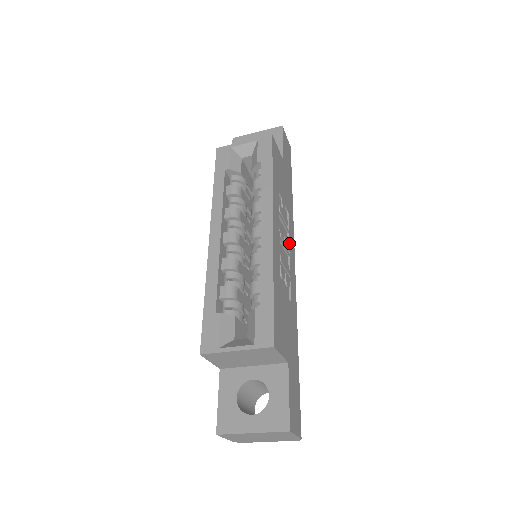
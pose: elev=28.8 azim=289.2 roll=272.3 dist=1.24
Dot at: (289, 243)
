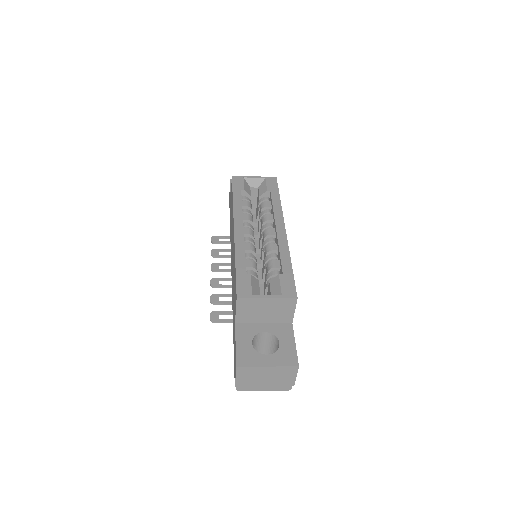
Dot at: occluded
